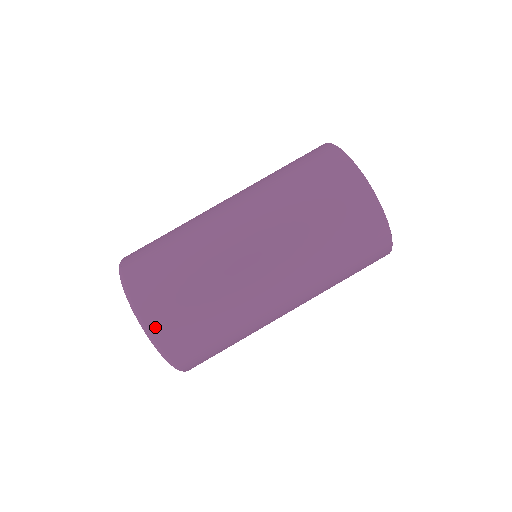
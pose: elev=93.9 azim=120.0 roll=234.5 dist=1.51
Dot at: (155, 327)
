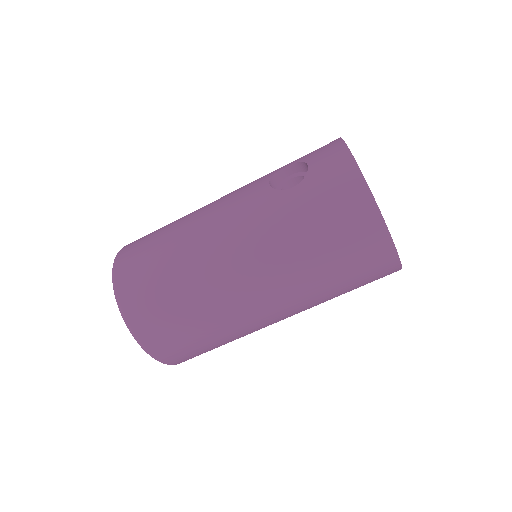
Dot at: occluded
